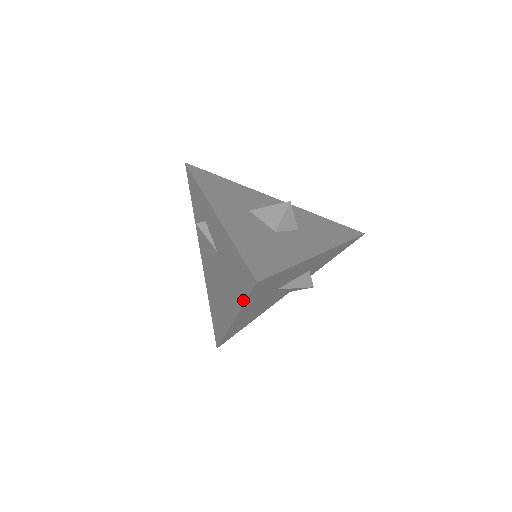
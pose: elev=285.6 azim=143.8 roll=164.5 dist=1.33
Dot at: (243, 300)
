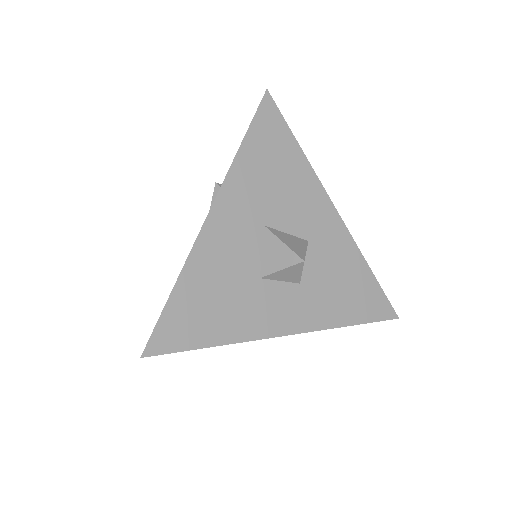
Dot at: occluded
